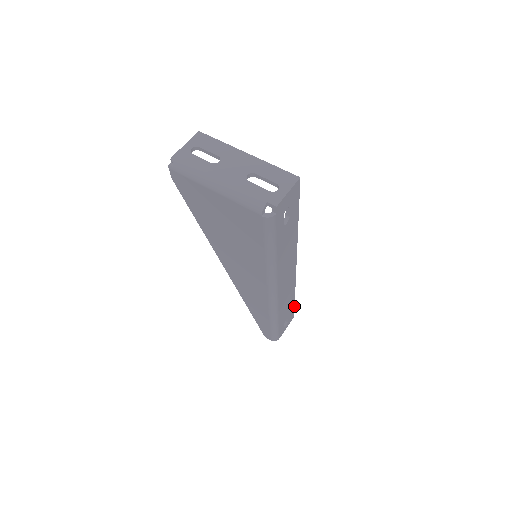
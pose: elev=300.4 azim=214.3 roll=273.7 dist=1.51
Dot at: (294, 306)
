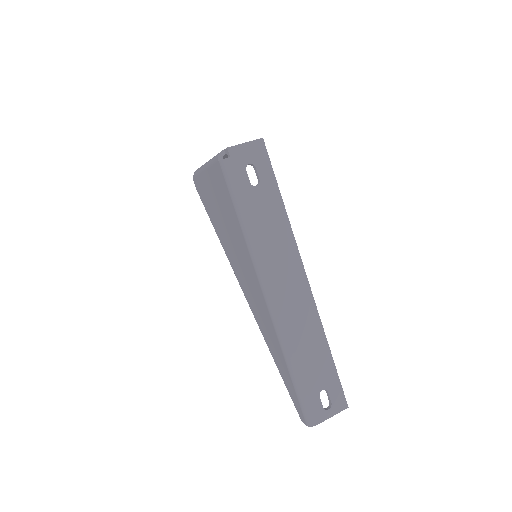
Dot at: (338, 377)
